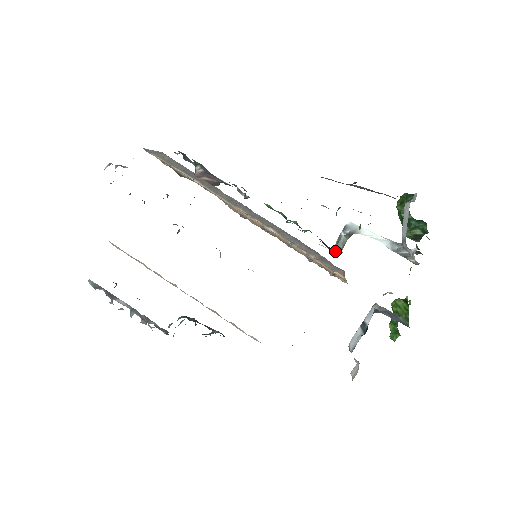
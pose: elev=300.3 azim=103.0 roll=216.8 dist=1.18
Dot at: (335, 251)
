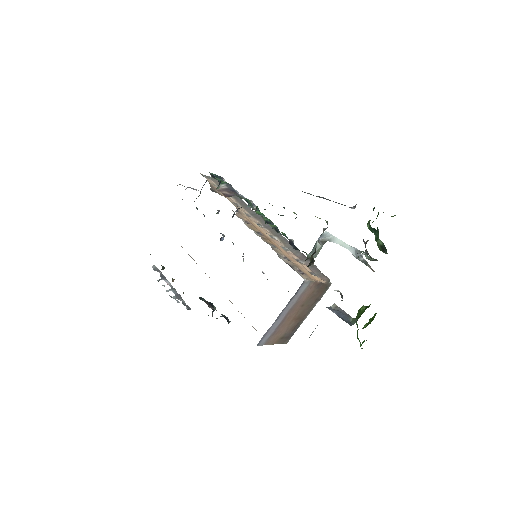
Dot at: occluded
